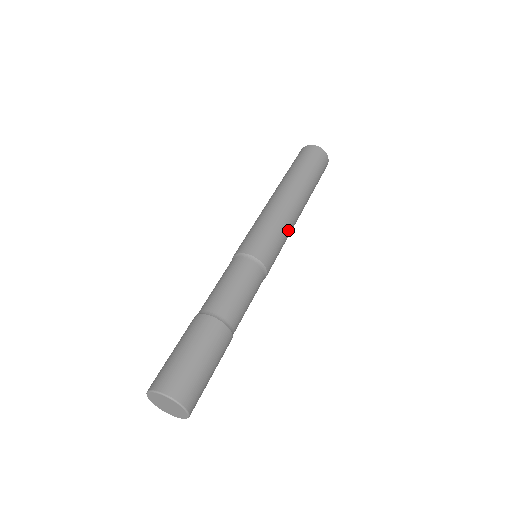
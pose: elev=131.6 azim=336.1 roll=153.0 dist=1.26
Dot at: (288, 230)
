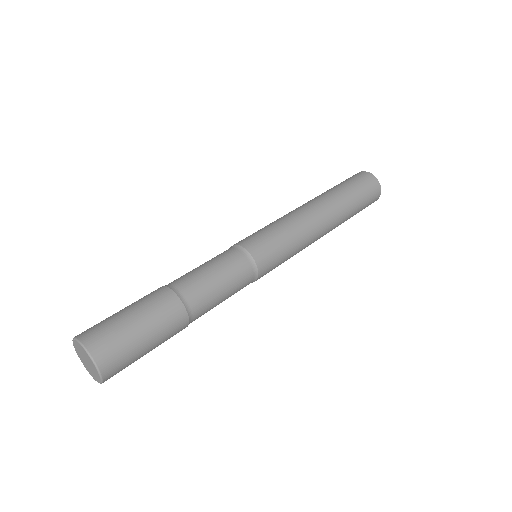
Dot at: (301, 245)
